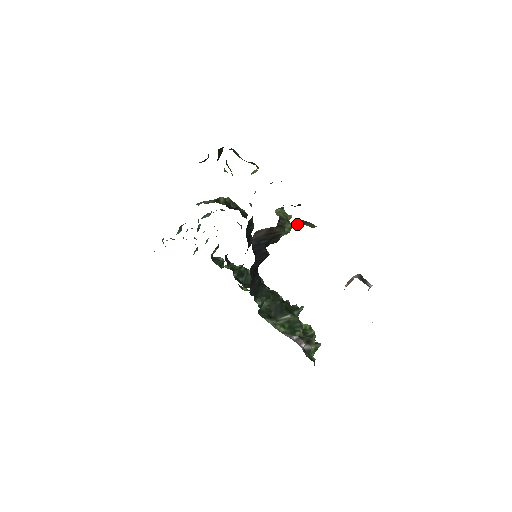
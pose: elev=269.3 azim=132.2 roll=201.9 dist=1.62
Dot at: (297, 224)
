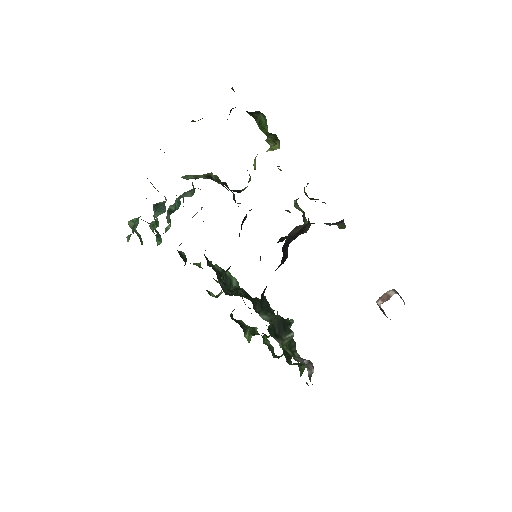
Dot at: (334, 223)
